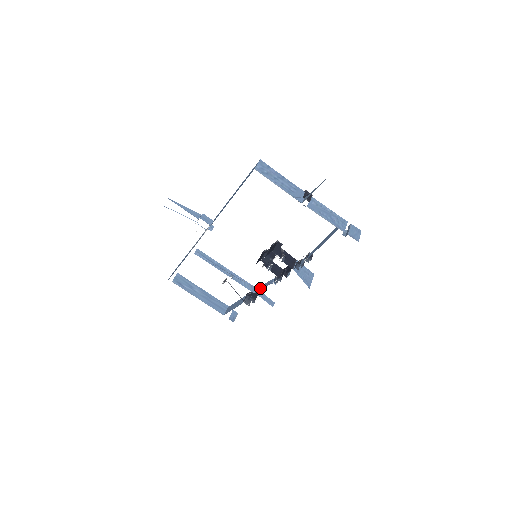
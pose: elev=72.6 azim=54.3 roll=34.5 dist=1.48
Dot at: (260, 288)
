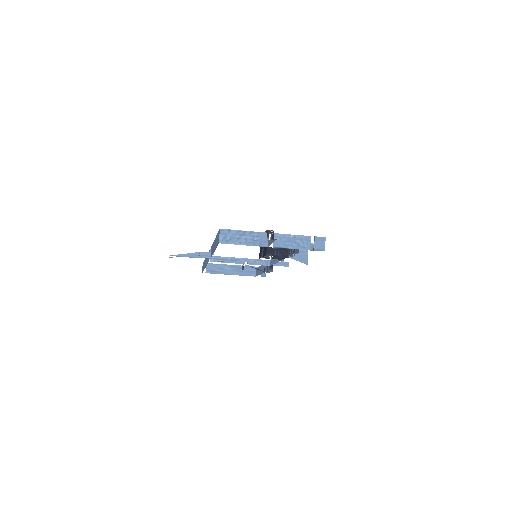
Dot at: (272, 262)
